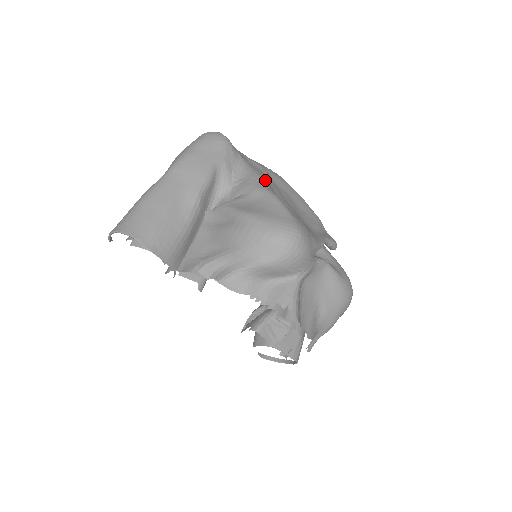
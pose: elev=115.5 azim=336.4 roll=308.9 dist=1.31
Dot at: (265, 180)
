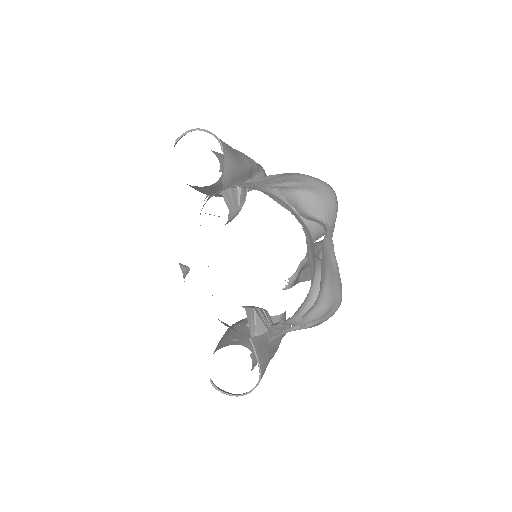
Dot at: occluded
